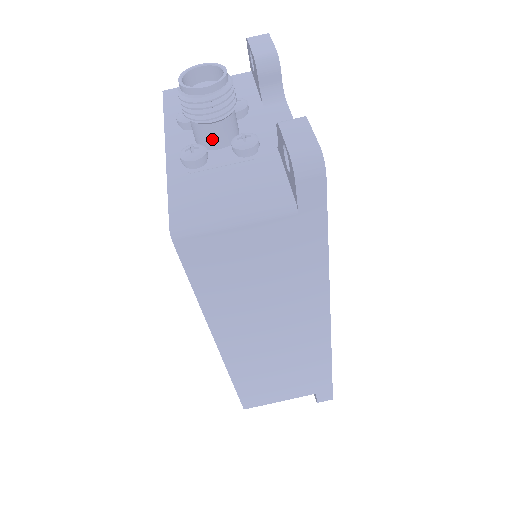
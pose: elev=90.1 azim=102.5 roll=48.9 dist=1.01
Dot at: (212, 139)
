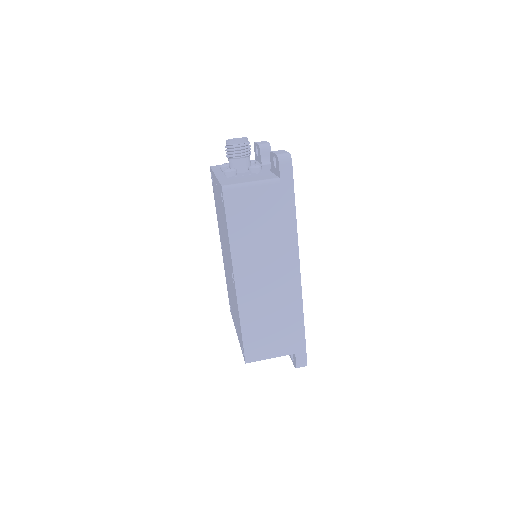
Dot at: (239, 167)
